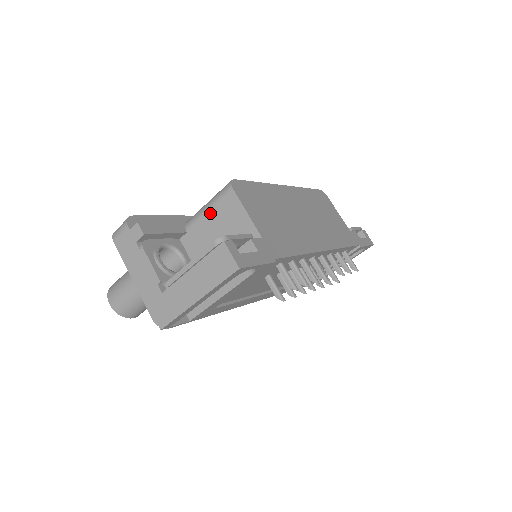
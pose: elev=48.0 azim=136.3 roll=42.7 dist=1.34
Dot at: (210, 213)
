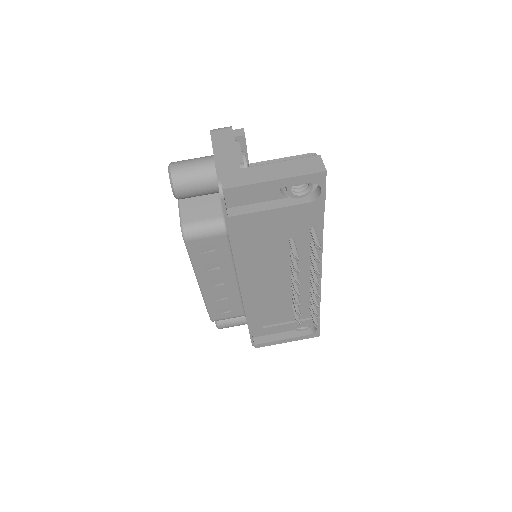
Dot at: occluded
